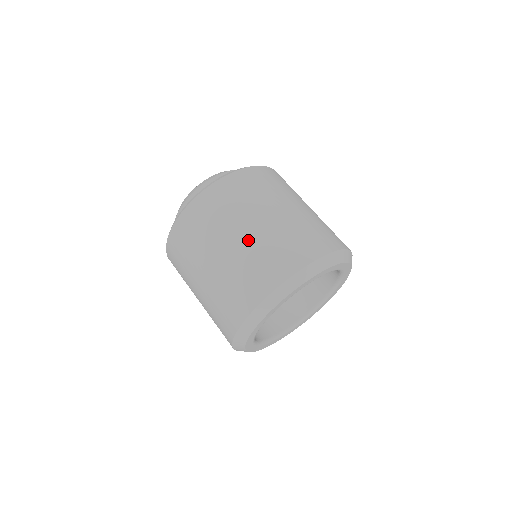
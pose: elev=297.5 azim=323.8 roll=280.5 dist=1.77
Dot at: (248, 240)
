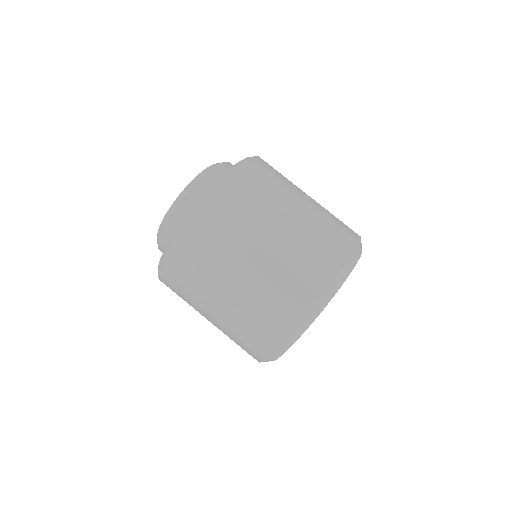
Dot at: (299, 221)
